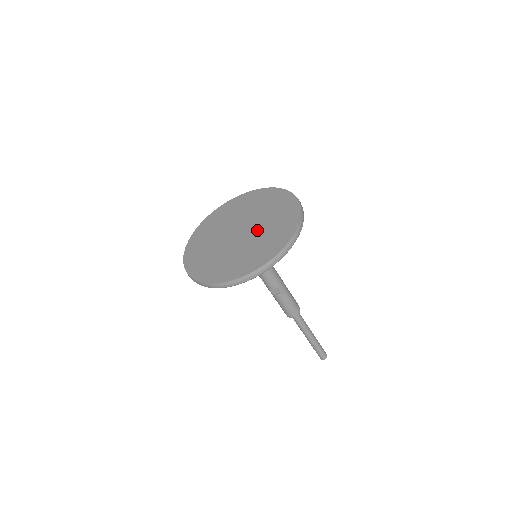
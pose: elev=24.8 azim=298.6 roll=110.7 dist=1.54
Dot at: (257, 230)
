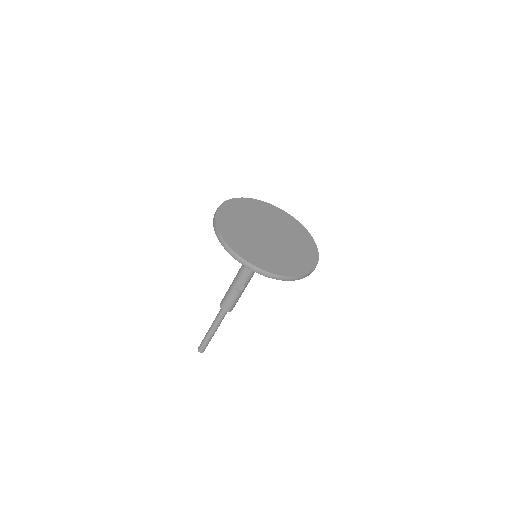
Dot at: (285, 243)
